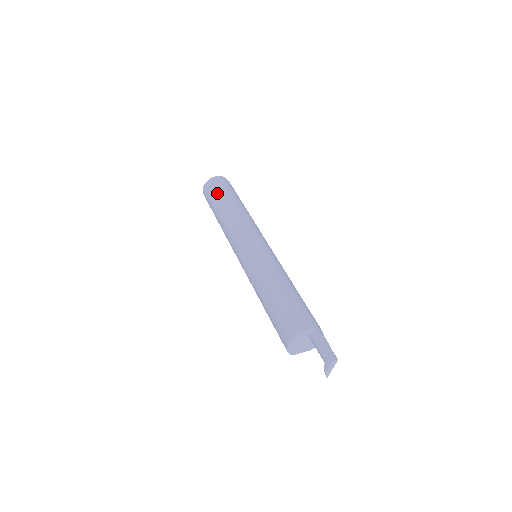
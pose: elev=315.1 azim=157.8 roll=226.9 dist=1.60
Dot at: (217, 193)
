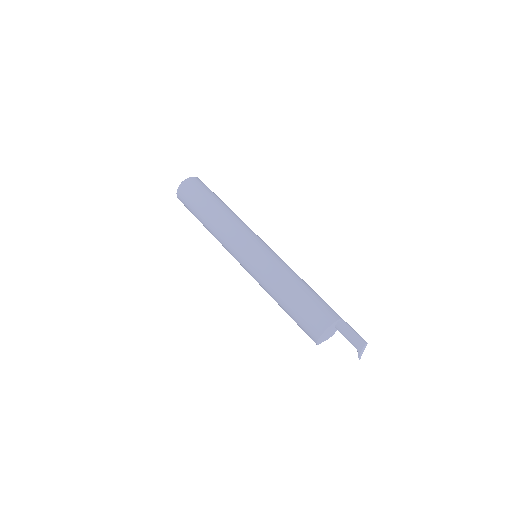
Dot at: (199, 194)
